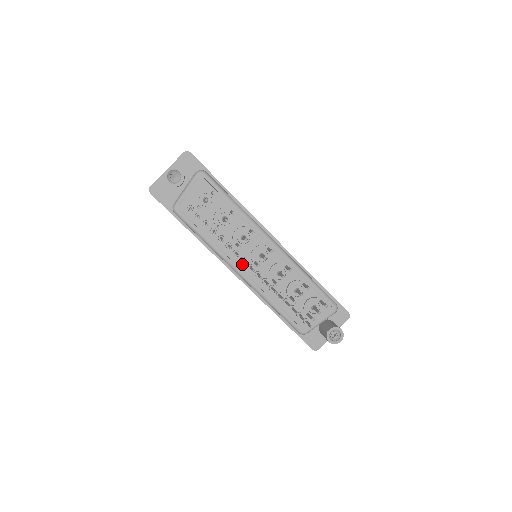
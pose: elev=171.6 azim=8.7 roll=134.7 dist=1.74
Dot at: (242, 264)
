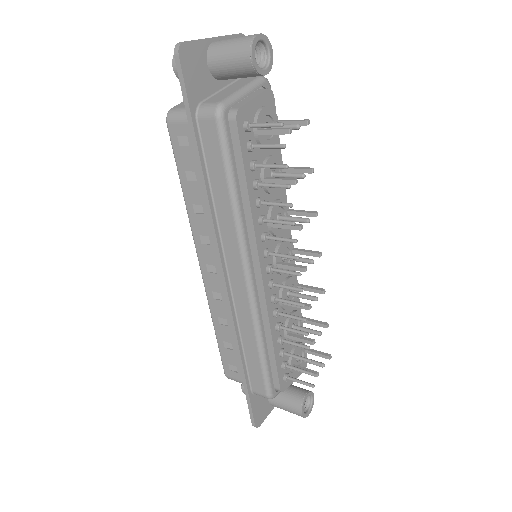
Dot at: (263, 260)
